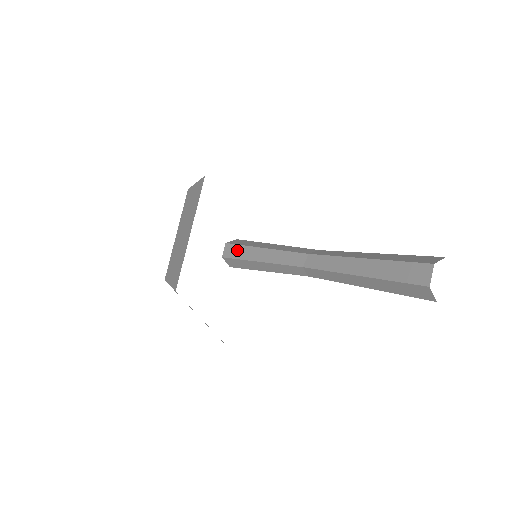
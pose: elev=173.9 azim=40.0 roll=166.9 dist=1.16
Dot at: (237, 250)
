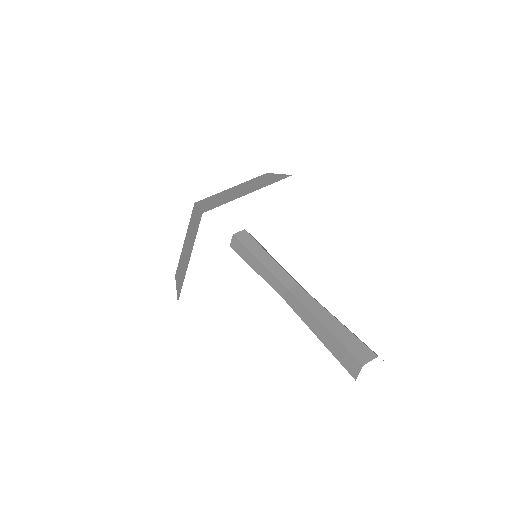
Dot at: (240, 248)
